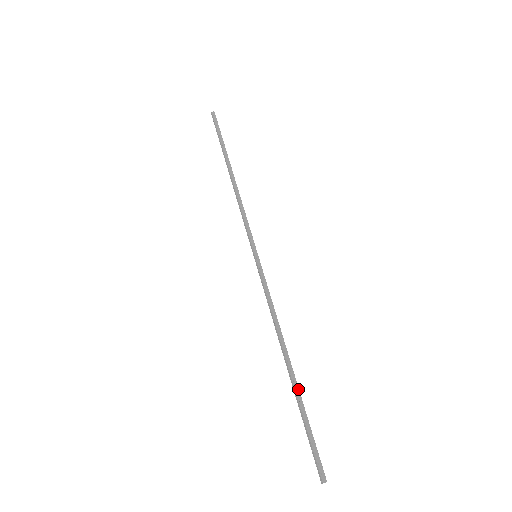
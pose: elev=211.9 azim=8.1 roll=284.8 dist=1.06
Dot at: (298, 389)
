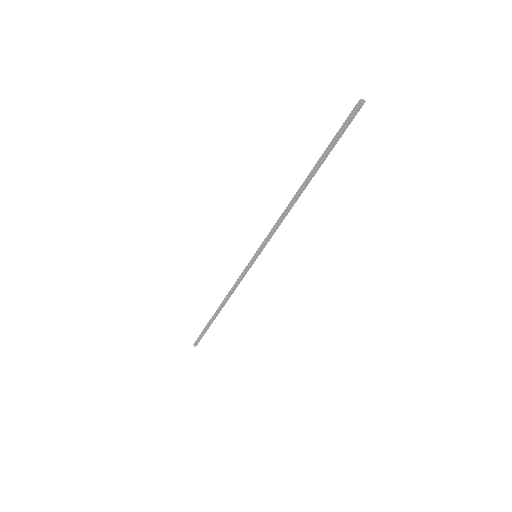
Dot at: (212, 320)
